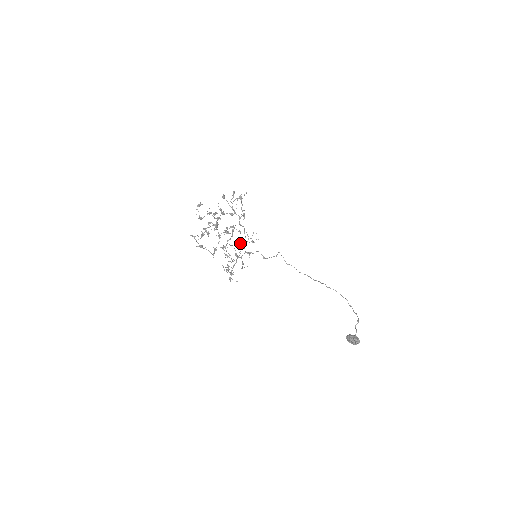
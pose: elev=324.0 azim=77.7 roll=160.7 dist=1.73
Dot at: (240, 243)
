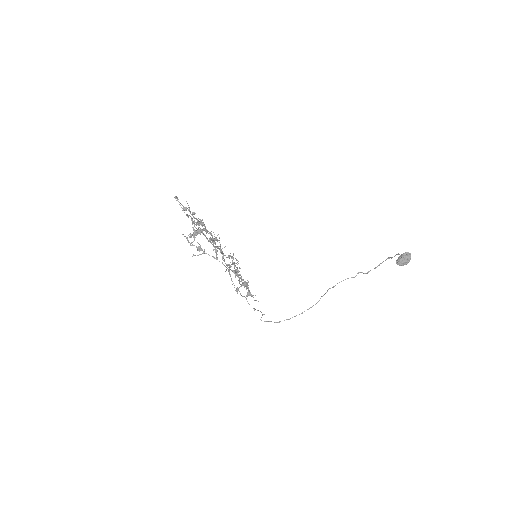
Dot at: (229, 265)
